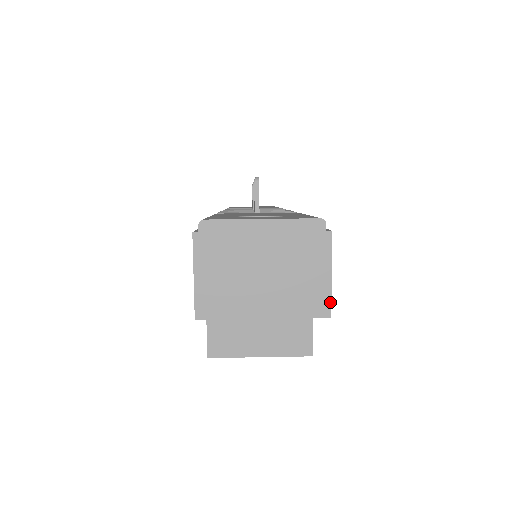
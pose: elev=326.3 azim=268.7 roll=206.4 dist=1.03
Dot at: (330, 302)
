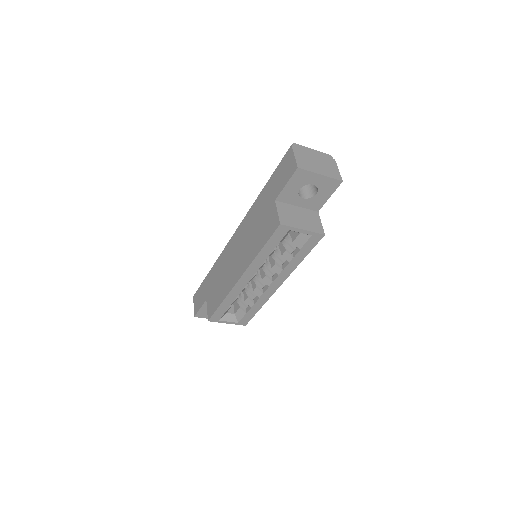
Dot at: (341, 177)
